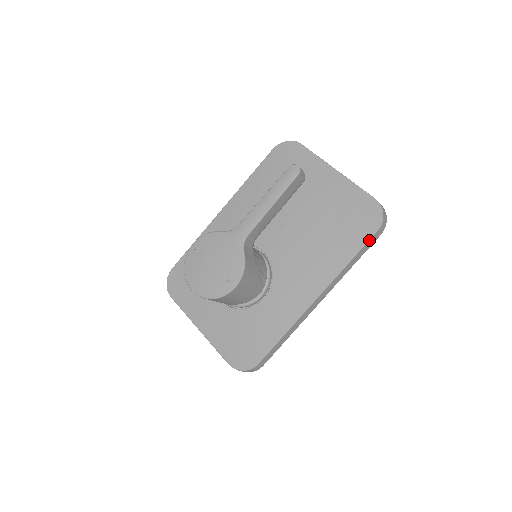
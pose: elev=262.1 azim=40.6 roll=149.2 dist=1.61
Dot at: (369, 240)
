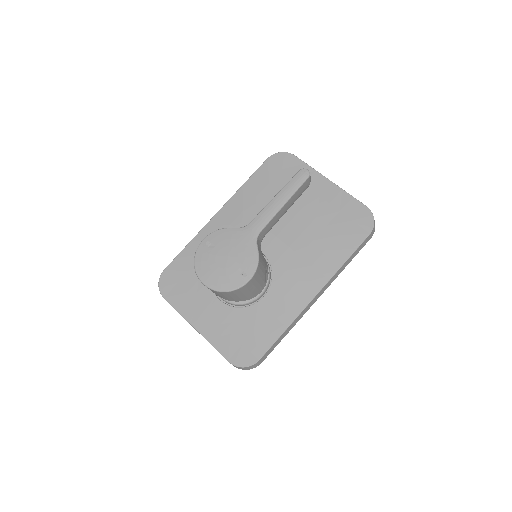
Dot at: (362, 242)
